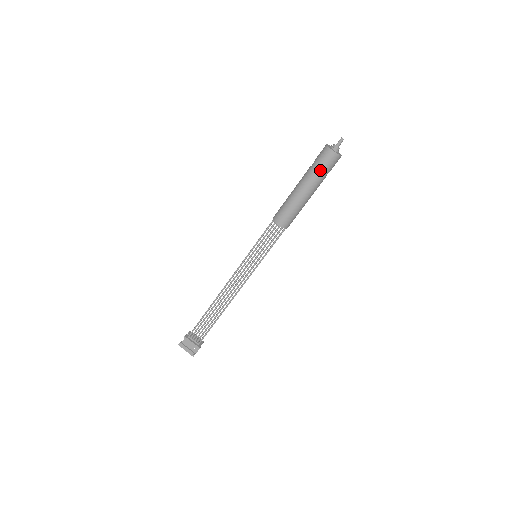
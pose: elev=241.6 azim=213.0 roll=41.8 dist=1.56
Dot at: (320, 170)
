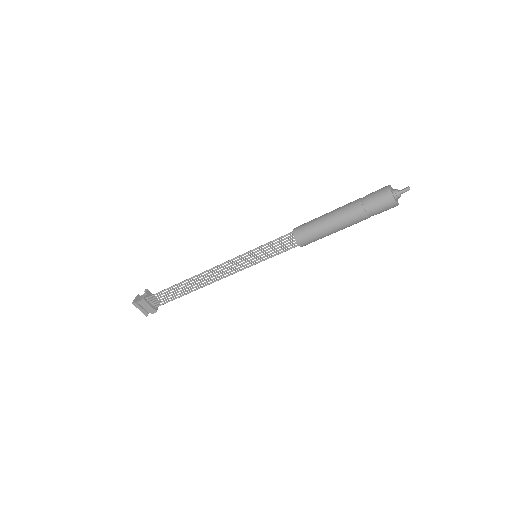
Dot at: (371, 212)
